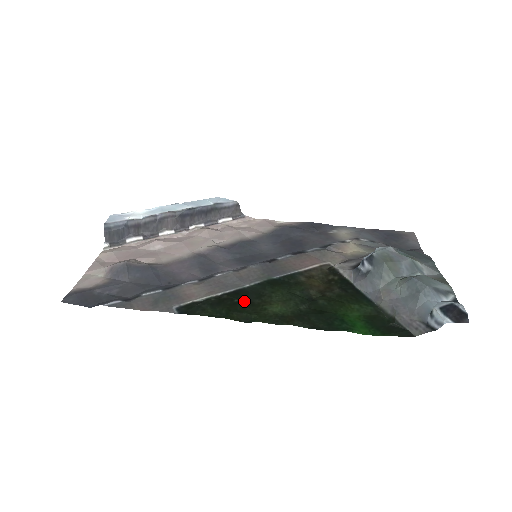
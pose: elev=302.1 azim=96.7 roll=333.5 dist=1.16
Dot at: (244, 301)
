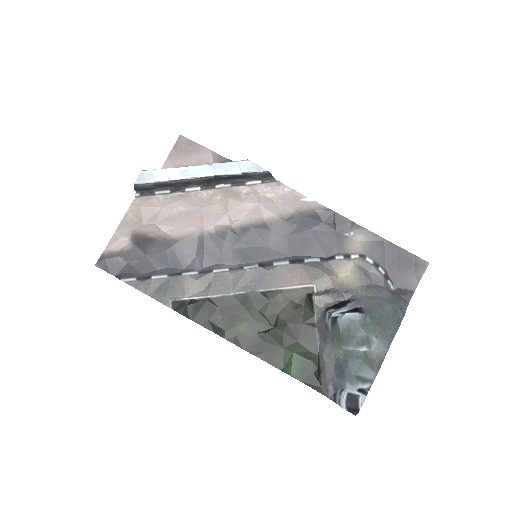
Dot at: (223, 311)
